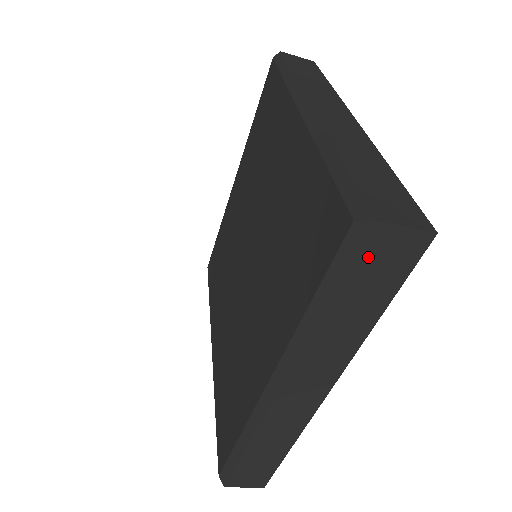
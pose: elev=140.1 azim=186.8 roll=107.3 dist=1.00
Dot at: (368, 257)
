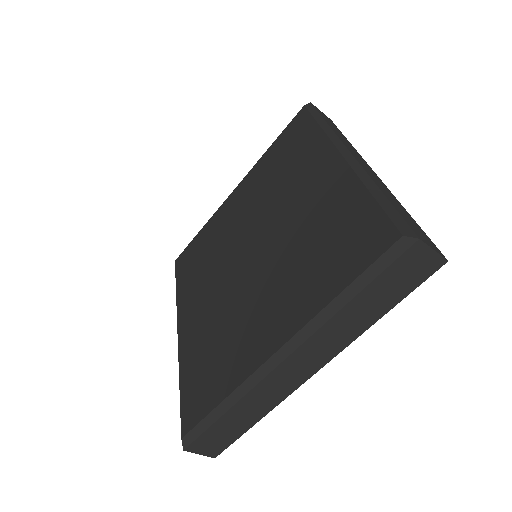
Dot at: (401, 265)
